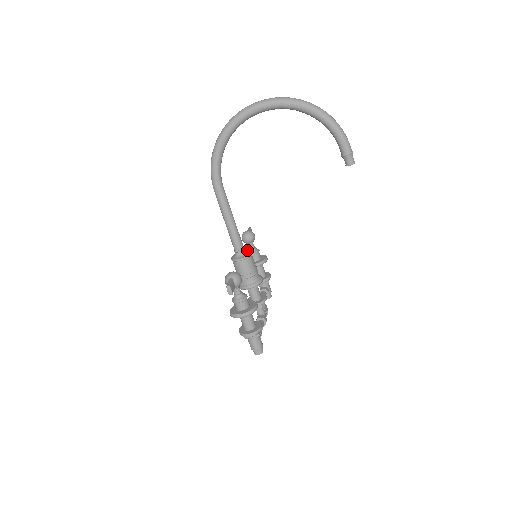
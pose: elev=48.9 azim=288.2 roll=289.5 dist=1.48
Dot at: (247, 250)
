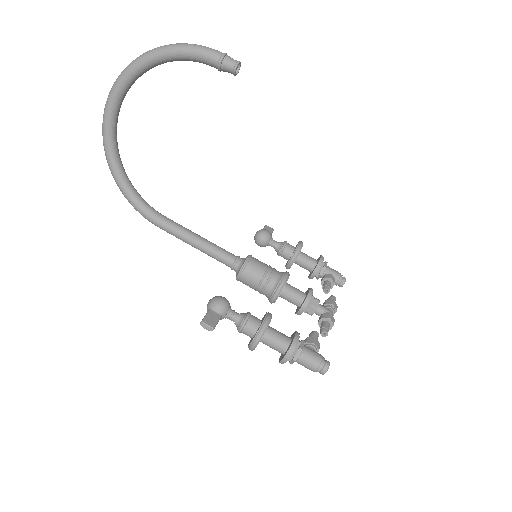
Dot at: occluded
